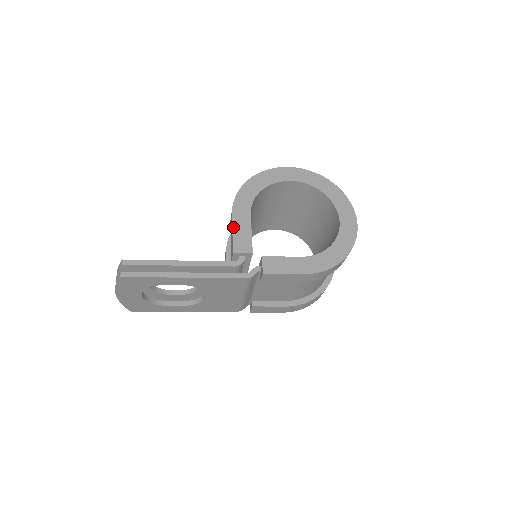
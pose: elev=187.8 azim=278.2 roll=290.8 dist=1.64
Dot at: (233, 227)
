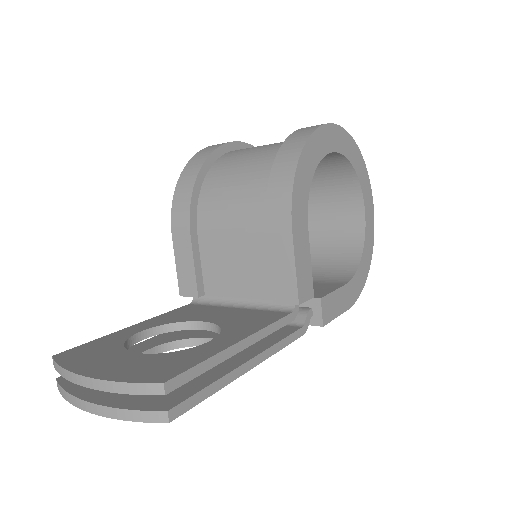
Dot at: (296, 257)
